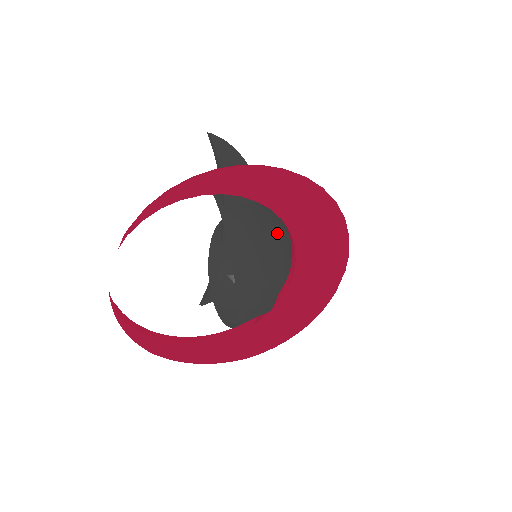
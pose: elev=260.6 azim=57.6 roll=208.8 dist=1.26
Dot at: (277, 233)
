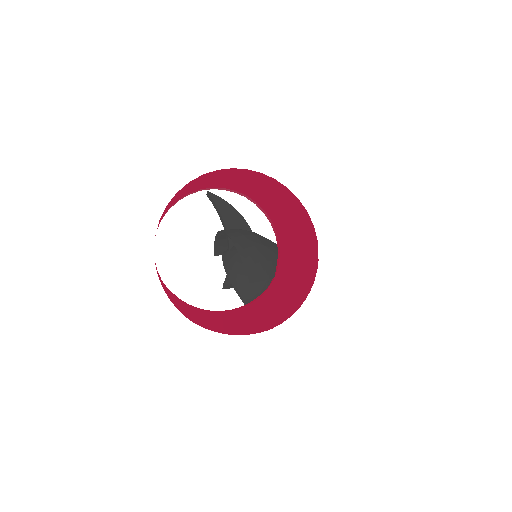
Dot at: (266, 239)
